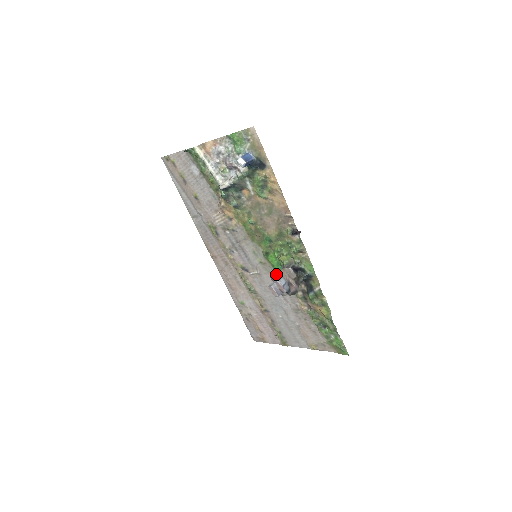
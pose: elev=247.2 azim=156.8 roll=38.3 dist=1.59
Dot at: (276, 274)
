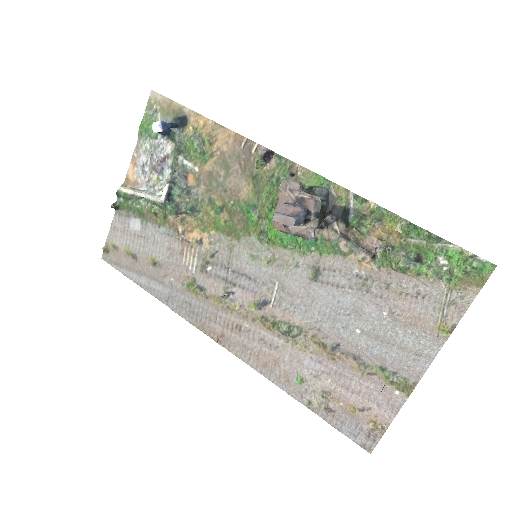
Dot at: occluded
